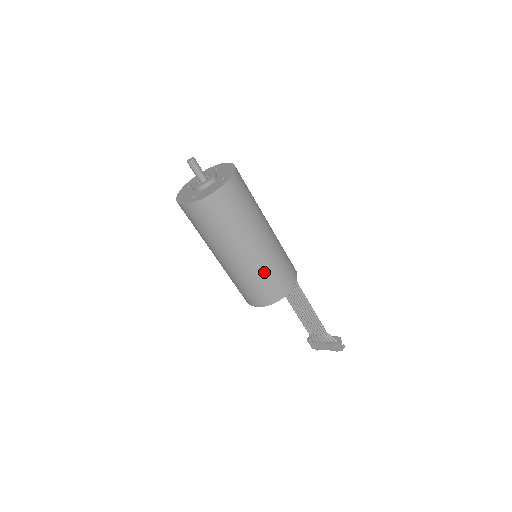
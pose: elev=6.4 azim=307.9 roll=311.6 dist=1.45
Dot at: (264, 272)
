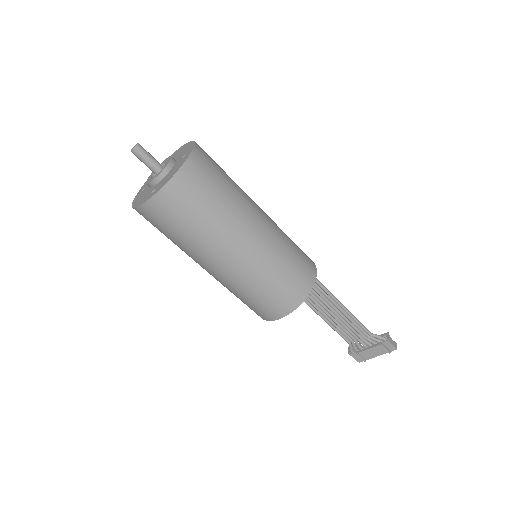
Dot at: (275, 265)
